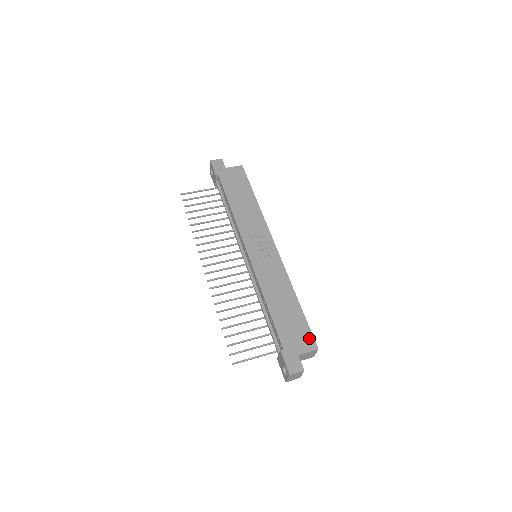
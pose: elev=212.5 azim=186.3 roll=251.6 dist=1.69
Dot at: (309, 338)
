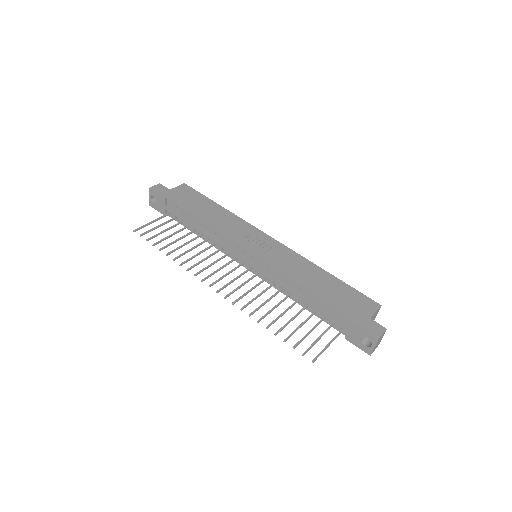
Dot at: (366, 300)
